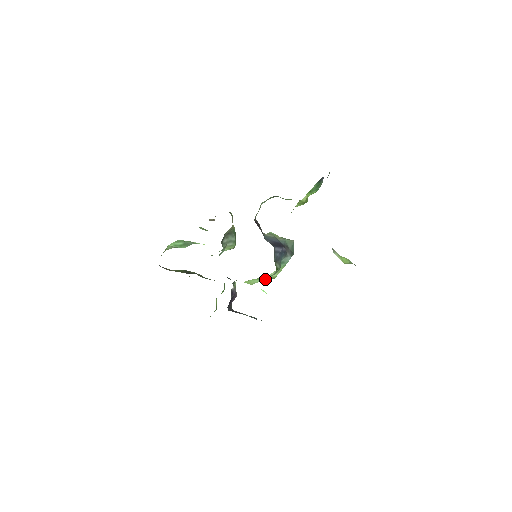
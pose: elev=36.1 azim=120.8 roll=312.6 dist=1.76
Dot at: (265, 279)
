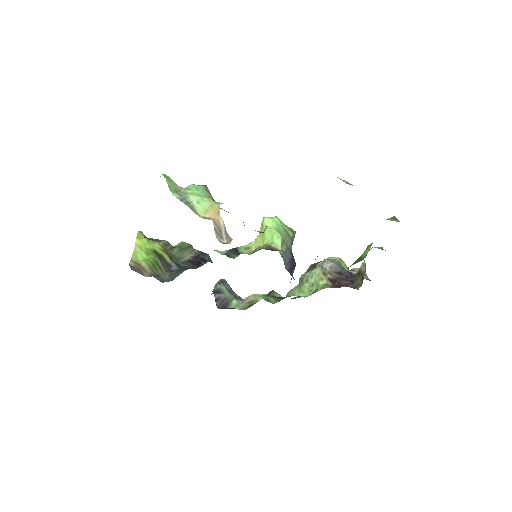
Dot at: occluded
